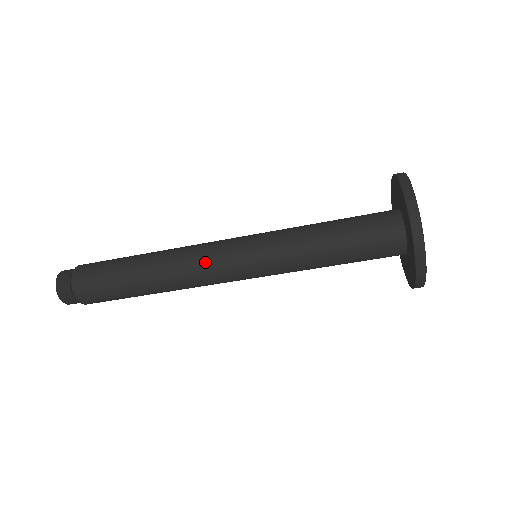
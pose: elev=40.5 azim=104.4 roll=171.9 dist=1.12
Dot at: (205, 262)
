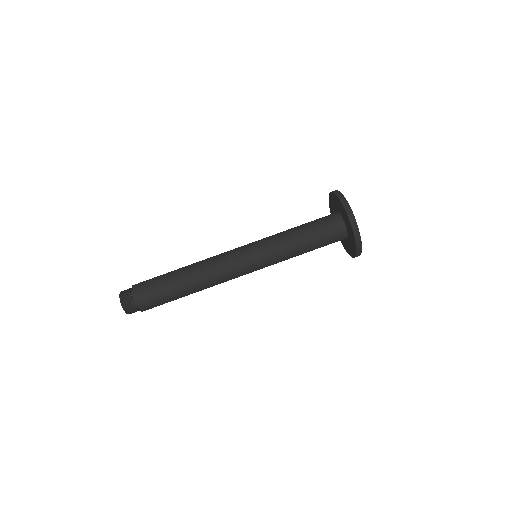
Dot at: (223, 253)
